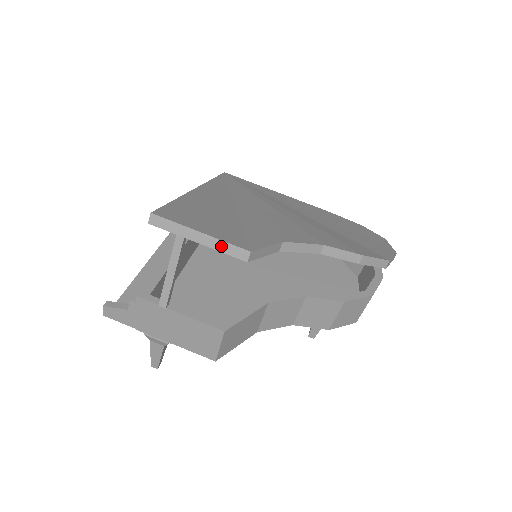
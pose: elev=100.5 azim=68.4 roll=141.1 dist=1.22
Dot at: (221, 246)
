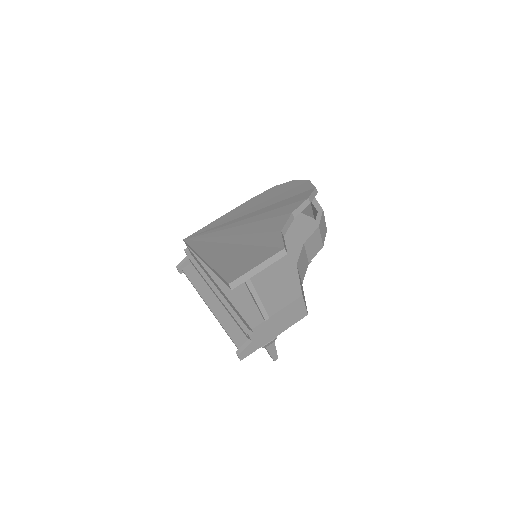
Dot at: (271, 261)
